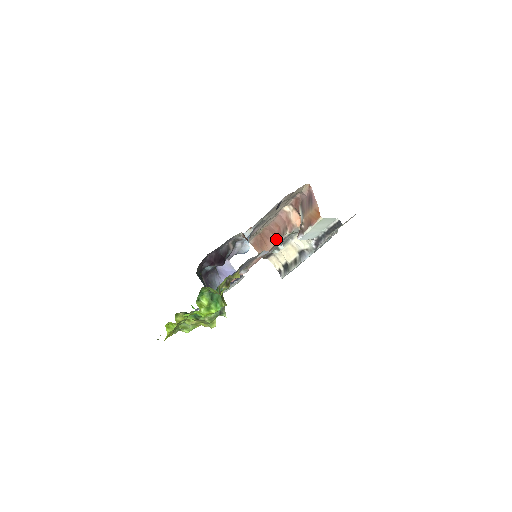
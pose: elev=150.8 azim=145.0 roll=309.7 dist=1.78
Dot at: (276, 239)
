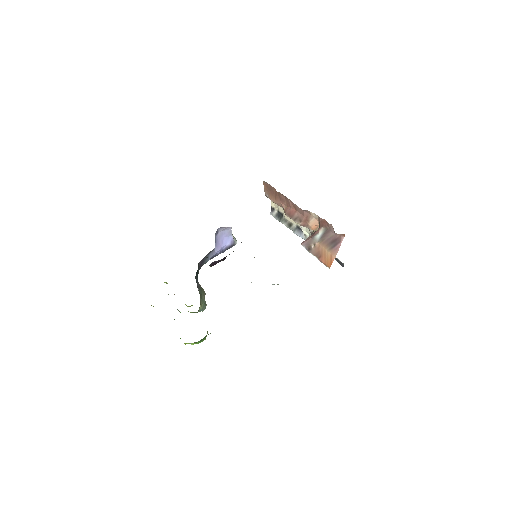
Dot at: (286, 212)
